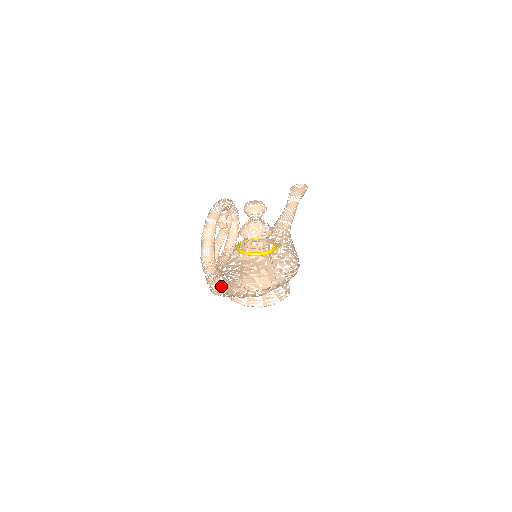
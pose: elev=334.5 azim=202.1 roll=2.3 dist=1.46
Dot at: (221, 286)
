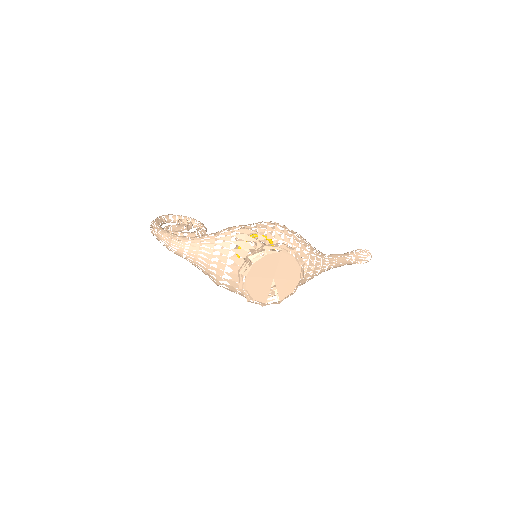
Dot at: occluded
